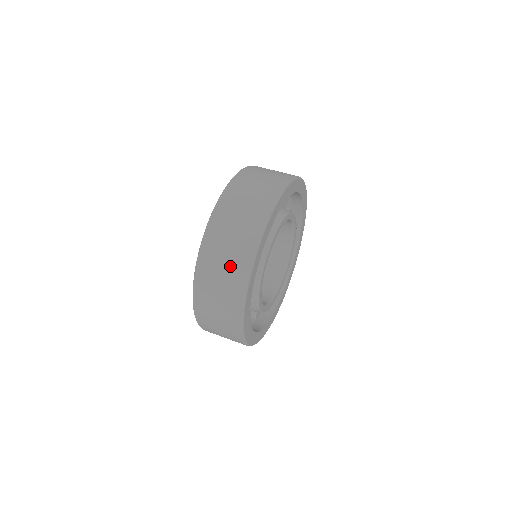
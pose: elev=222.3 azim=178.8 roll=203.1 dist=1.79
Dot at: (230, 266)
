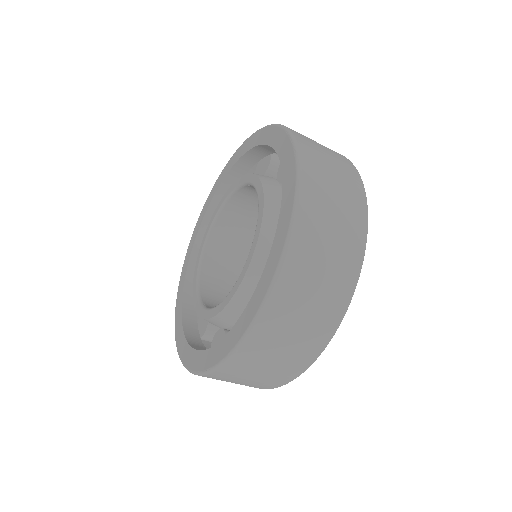
Dot at: (284, 361)
